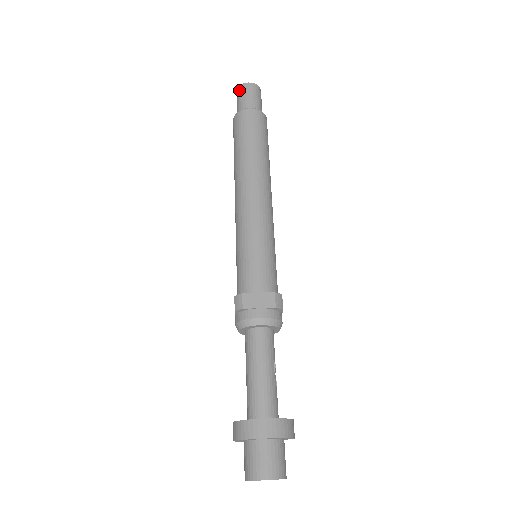
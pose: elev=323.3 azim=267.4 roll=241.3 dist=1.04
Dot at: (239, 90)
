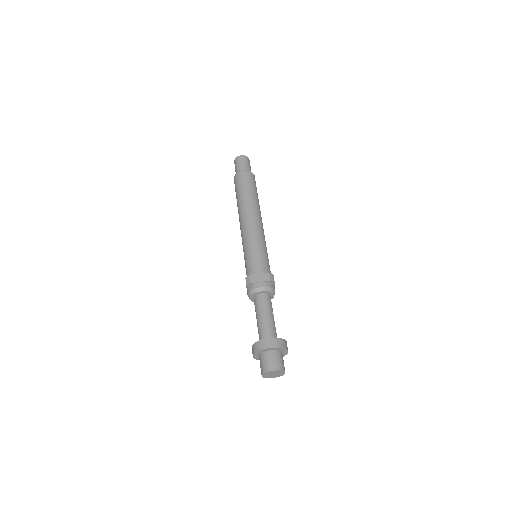
Dot at: (236, 160)
